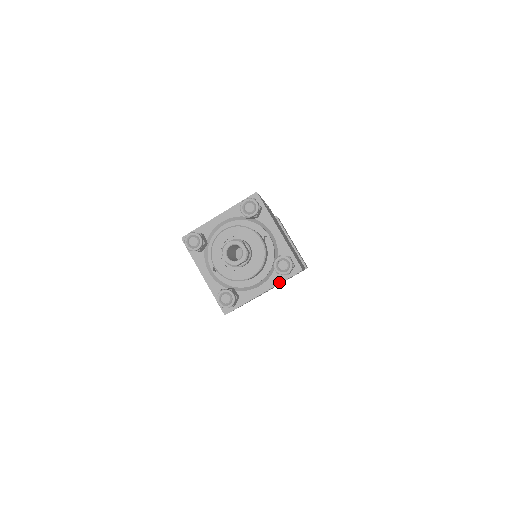
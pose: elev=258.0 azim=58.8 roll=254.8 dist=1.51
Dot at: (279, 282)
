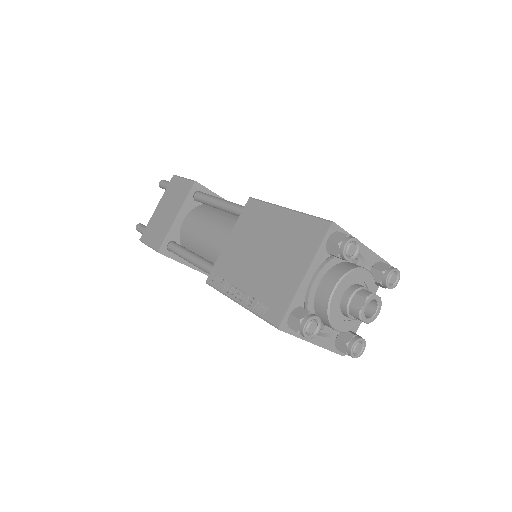
Dot at: (376, 290)
